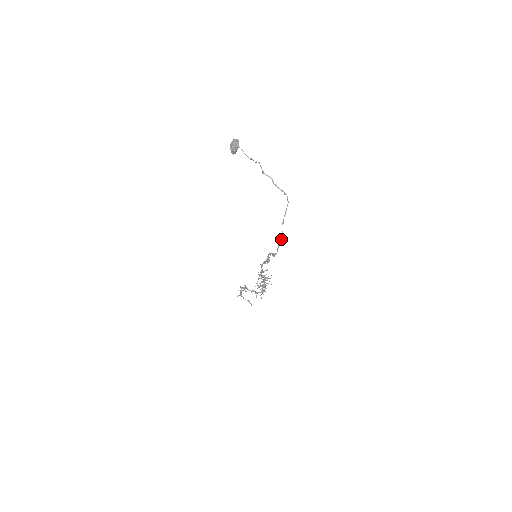
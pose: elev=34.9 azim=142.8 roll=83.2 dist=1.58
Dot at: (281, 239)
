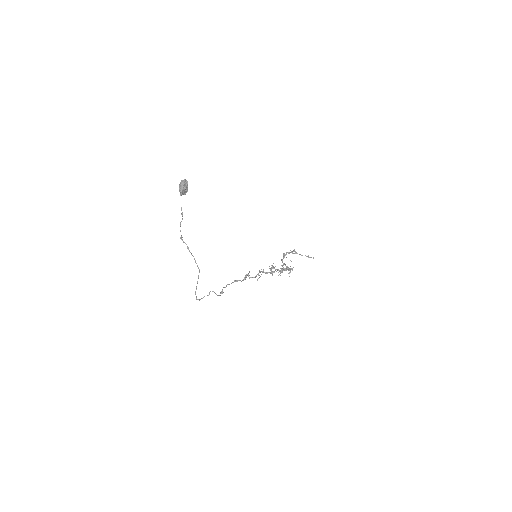
Dot at: (199, 300)
